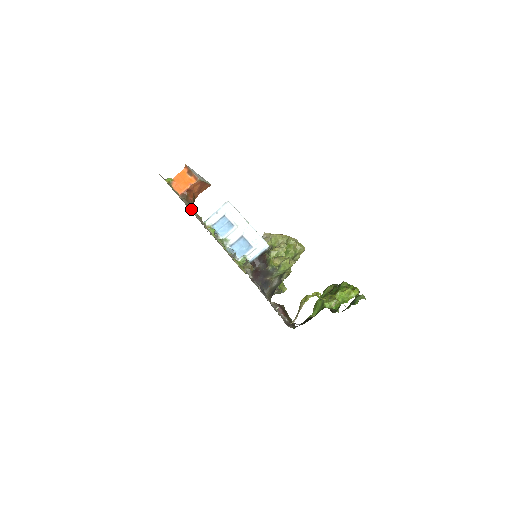
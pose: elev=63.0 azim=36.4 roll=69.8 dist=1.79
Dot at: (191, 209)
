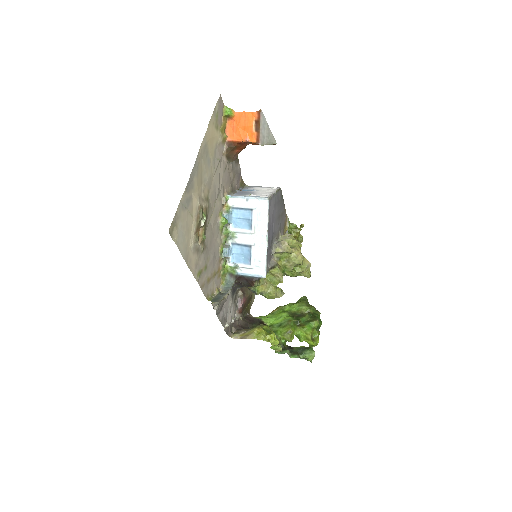
Dot at: (193, 239)
